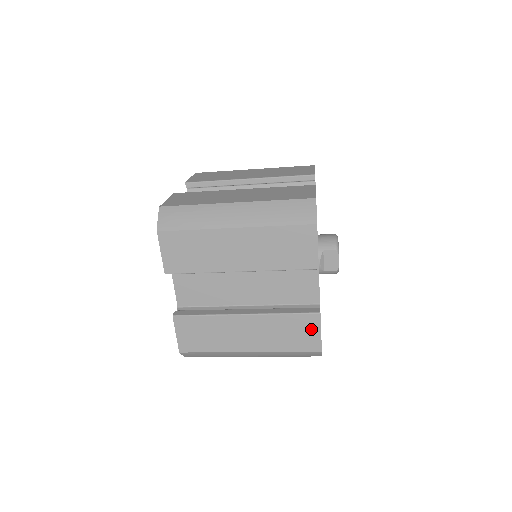
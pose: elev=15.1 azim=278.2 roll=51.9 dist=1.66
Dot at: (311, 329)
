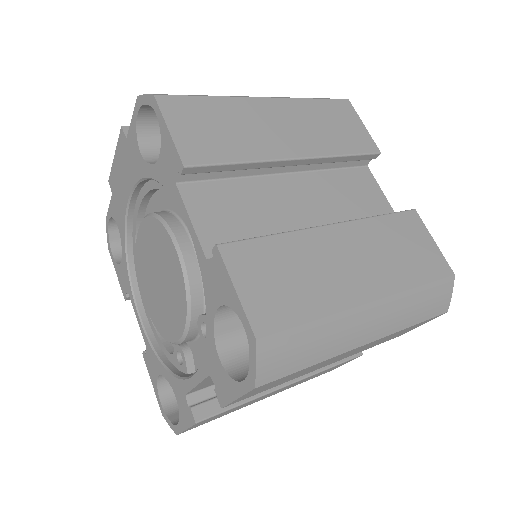
Dot at: occluded
